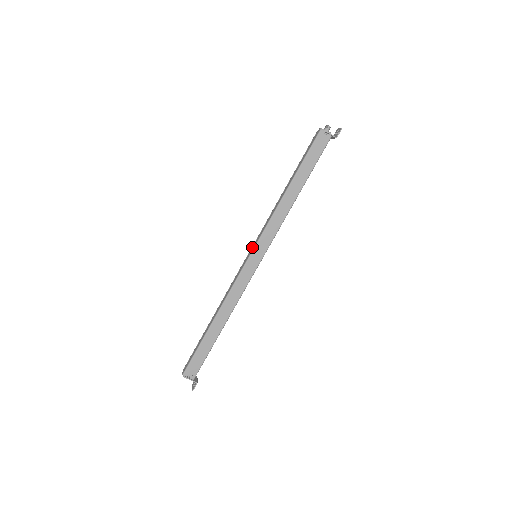
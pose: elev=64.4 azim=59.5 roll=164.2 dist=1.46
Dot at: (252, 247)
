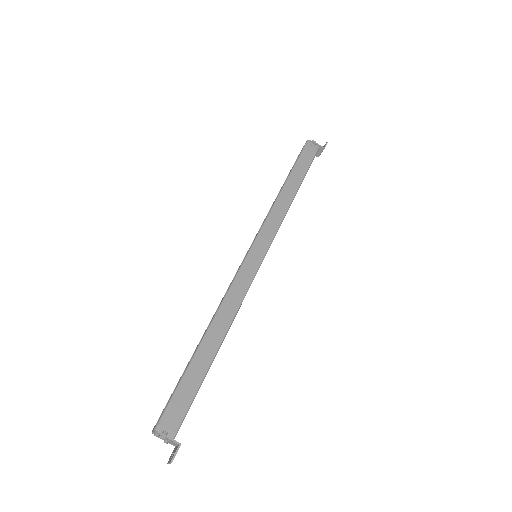
Dot at: occluded
